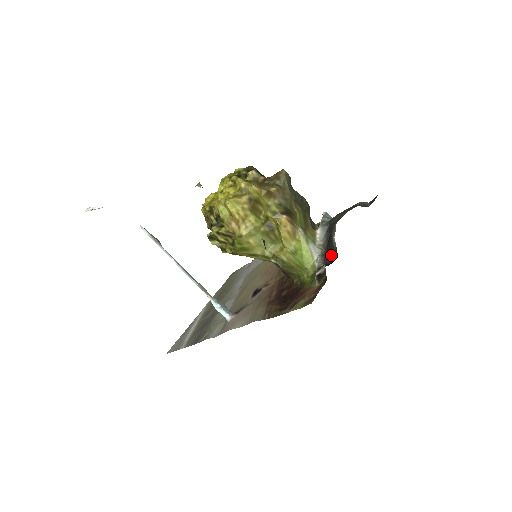
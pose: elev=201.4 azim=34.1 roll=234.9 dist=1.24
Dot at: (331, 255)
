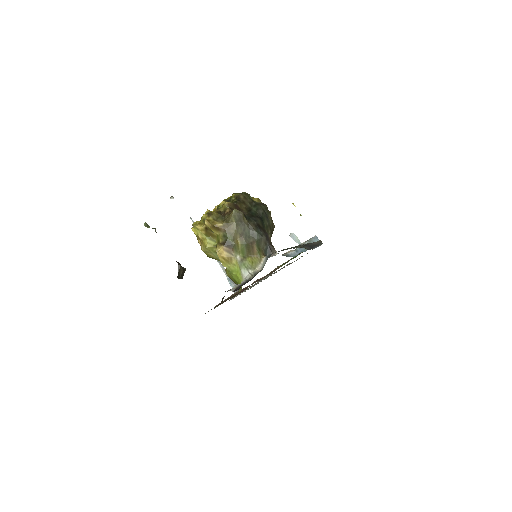
Dot at: occluded
